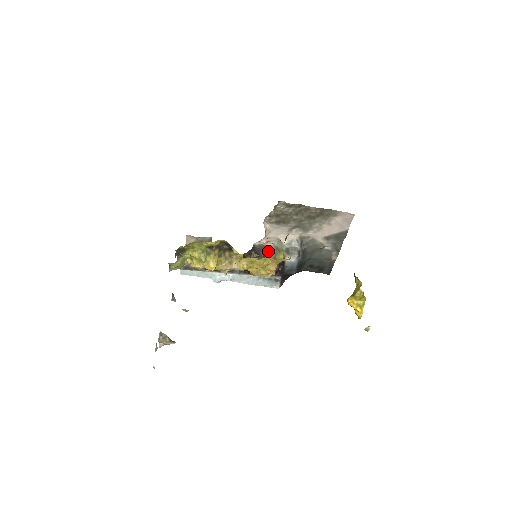
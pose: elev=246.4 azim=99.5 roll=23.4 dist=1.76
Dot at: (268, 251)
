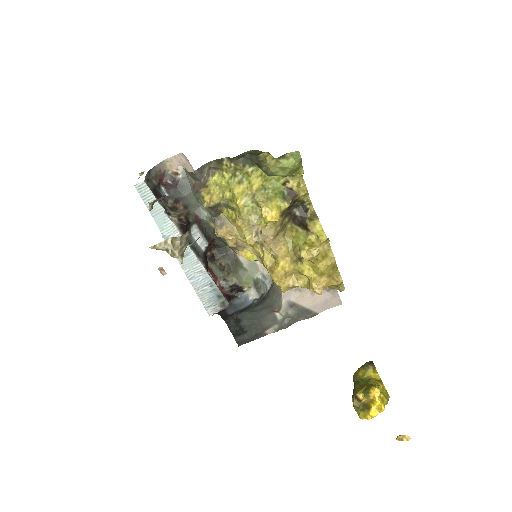
Dot at: (233, 264)
